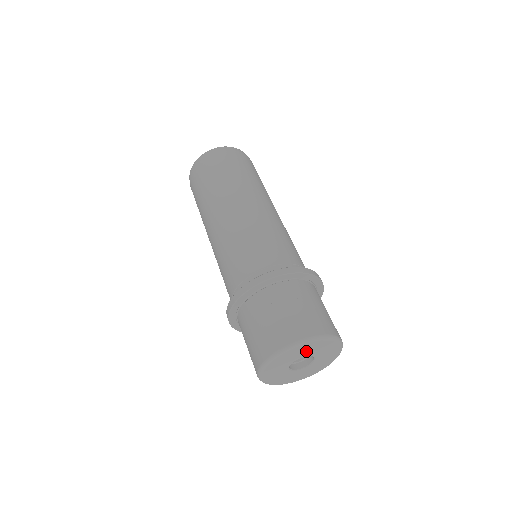
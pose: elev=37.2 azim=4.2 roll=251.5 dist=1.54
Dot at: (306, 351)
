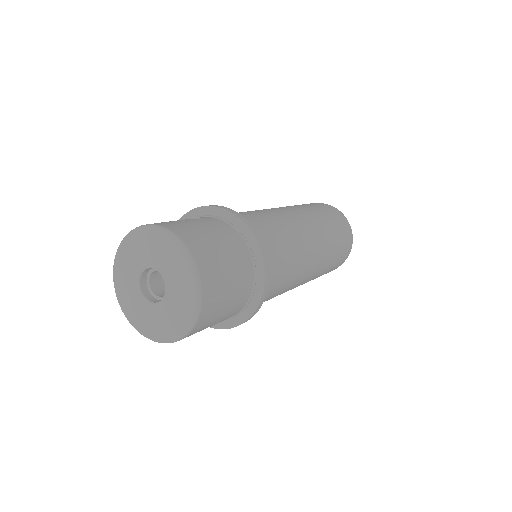
Dot at: (156, 254)
